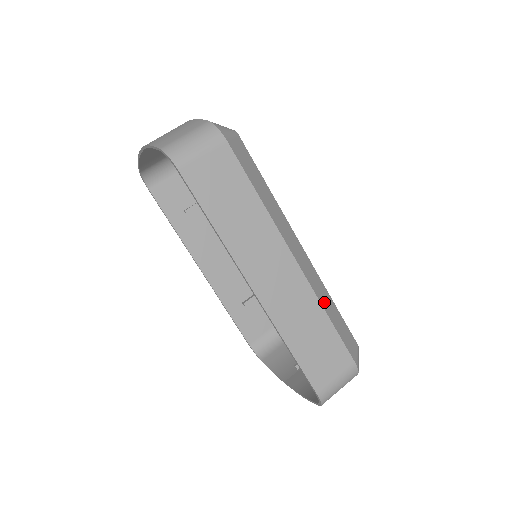
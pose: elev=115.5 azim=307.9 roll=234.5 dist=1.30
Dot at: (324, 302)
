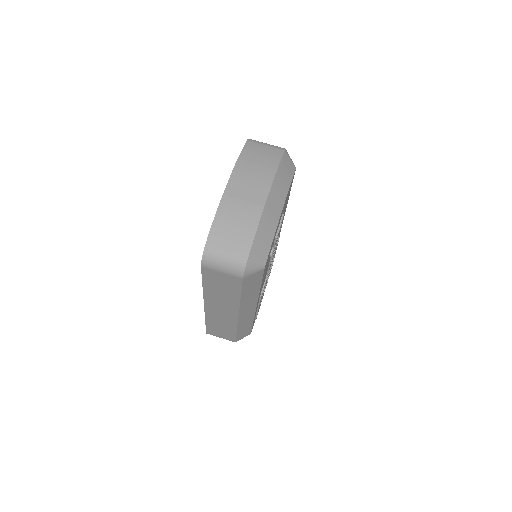
Dot at: (242, 326)
